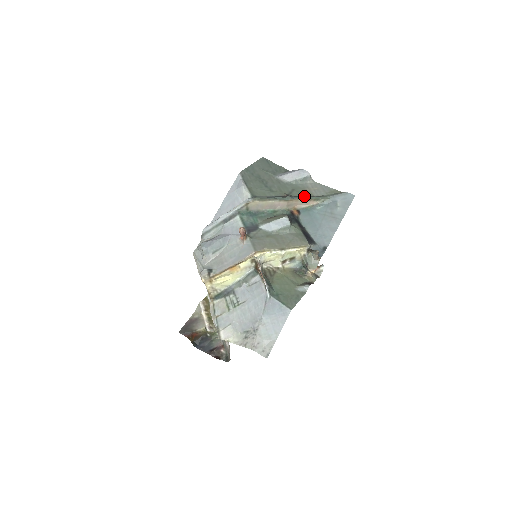
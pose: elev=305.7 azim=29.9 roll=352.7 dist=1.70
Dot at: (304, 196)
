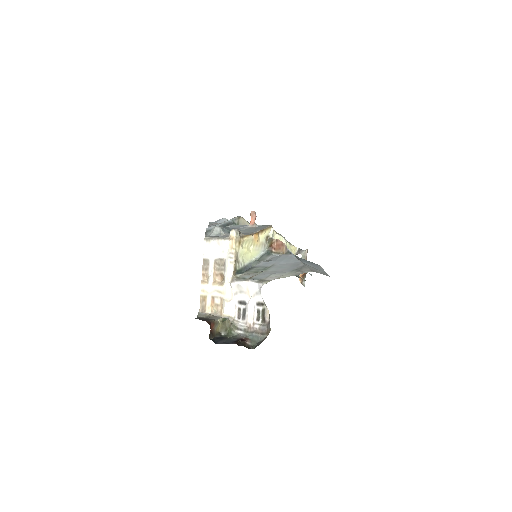
Dot at: occluded
